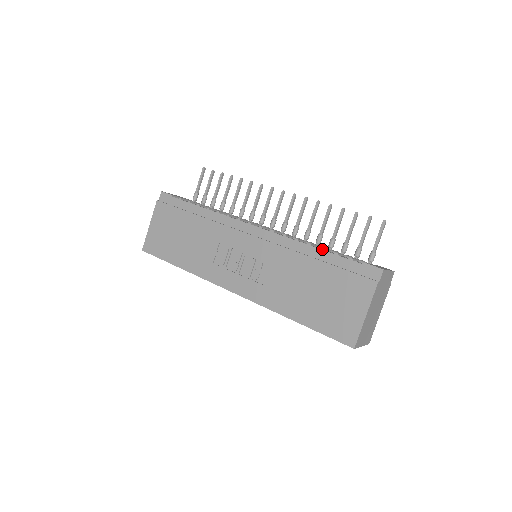
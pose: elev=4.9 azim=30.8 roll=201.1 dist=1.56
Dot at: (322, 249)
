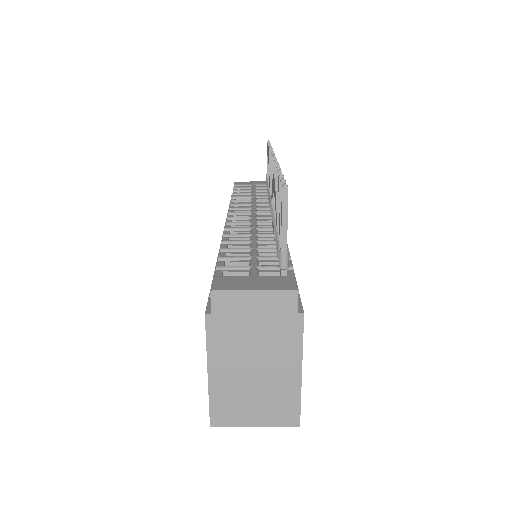
Dot at: occluded
